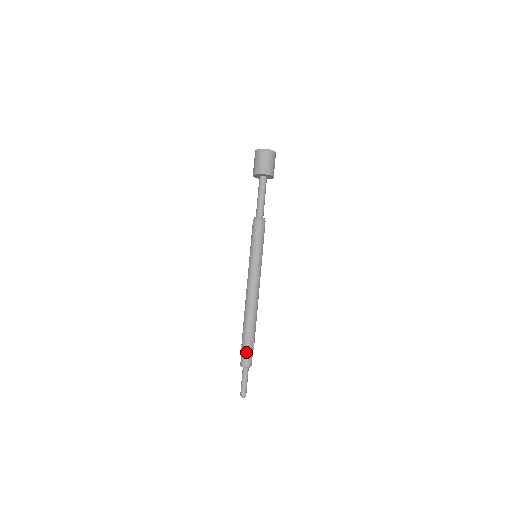
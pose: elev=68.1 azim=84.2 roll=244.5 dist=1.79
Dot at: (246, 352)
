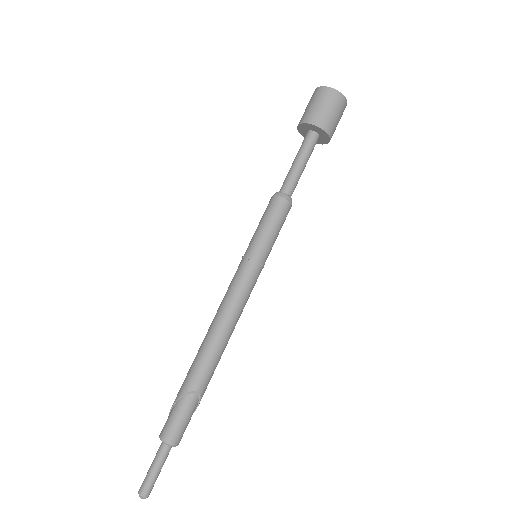
Dot at: (181, 418)
